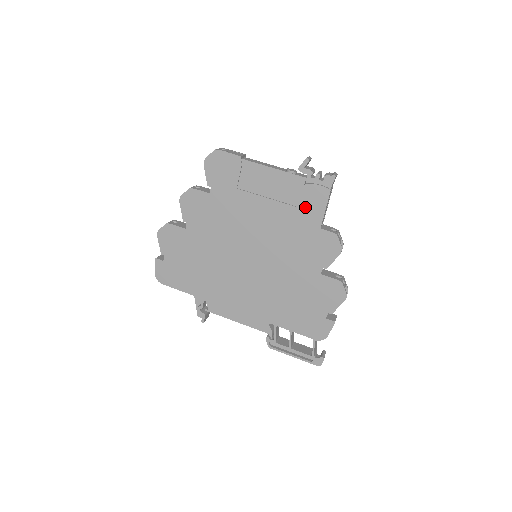
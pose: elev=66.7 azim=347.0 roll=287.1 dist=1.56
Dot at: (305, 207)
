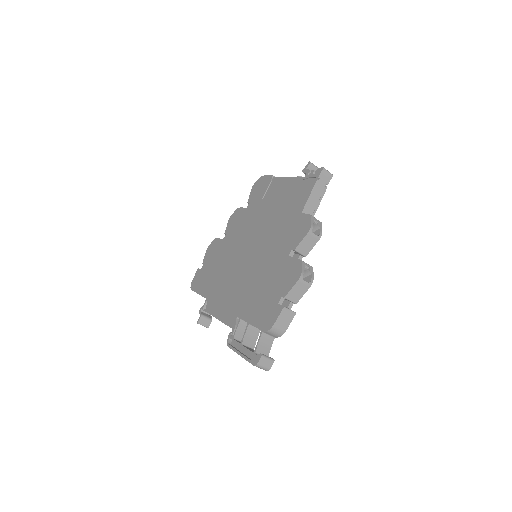
Dot at: (297, 199)
